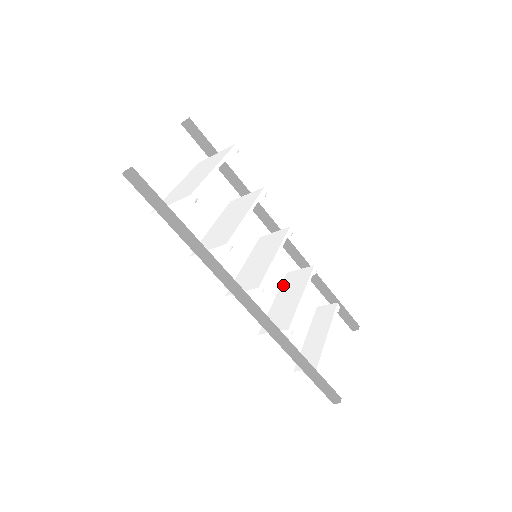
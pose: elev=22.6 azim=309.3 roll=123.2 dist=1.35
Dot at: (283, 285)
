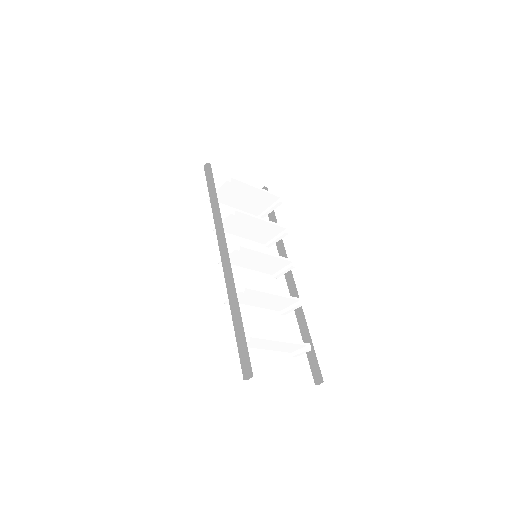
Dot at: occluded
